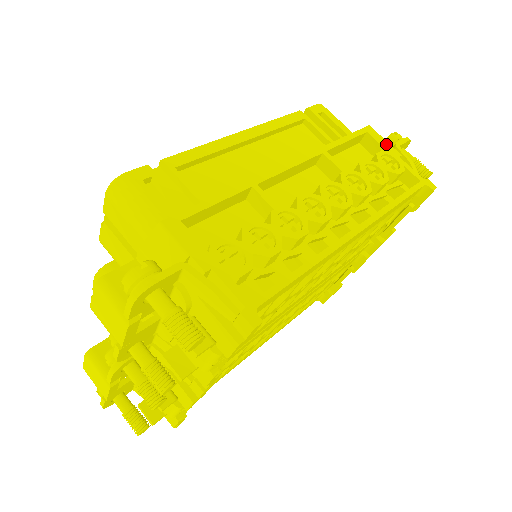
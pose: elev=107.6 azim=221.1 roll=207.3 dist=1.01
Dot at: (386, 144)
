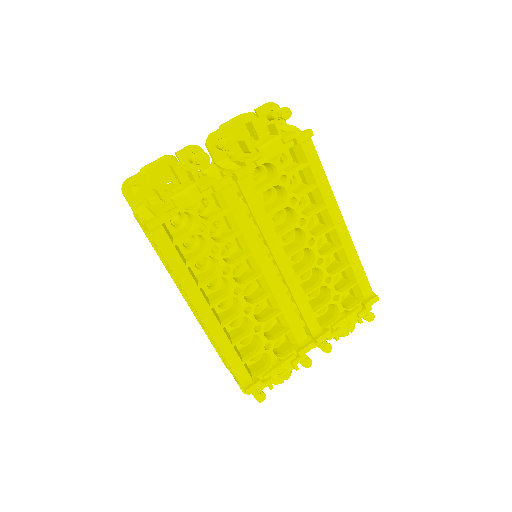
Dot at: occluded
